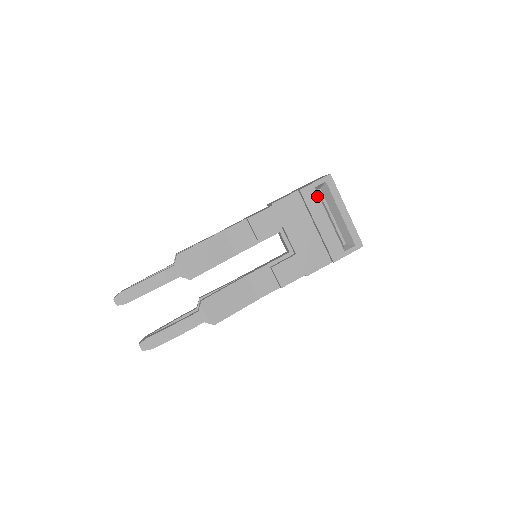
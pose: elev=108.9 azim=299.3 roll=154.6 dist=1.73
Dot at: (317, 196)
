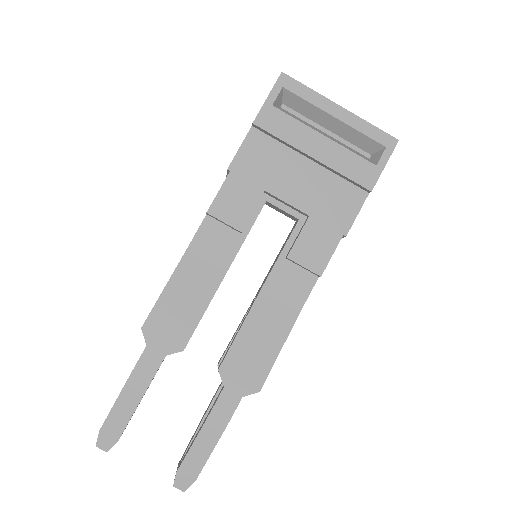
Dot at: (284, 115)
